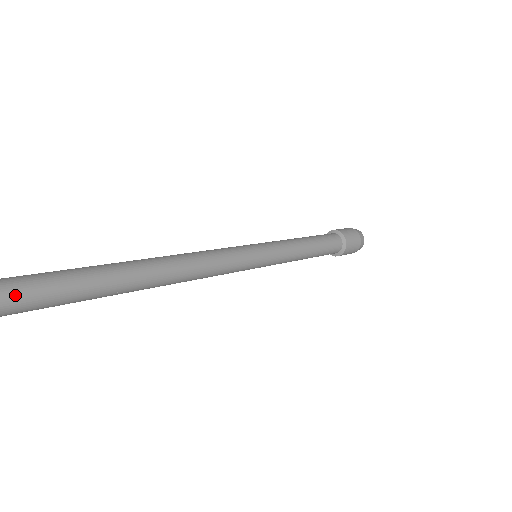
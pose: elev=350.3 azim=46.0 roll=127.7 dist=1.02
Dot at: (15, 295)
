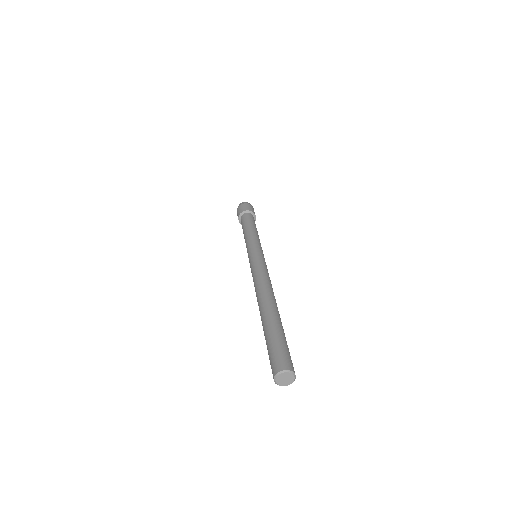
Dot at: occluded
